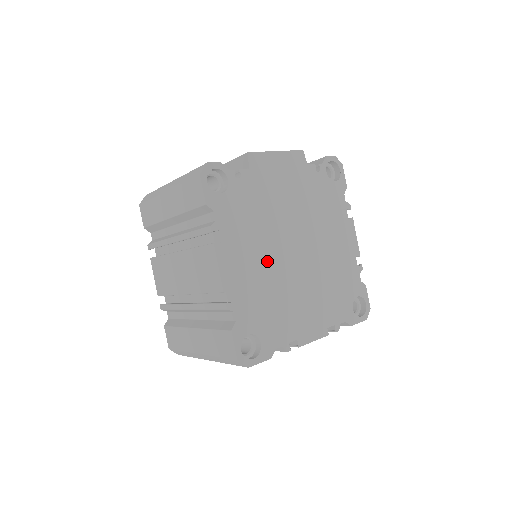
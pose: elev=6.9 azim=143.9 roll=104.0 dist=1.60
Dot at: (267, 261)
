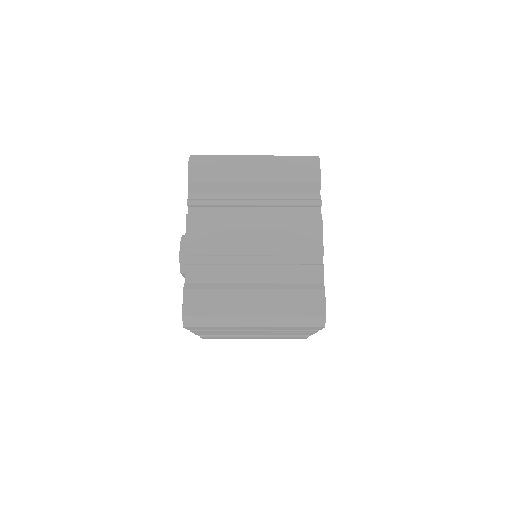
Dot at: occluded
